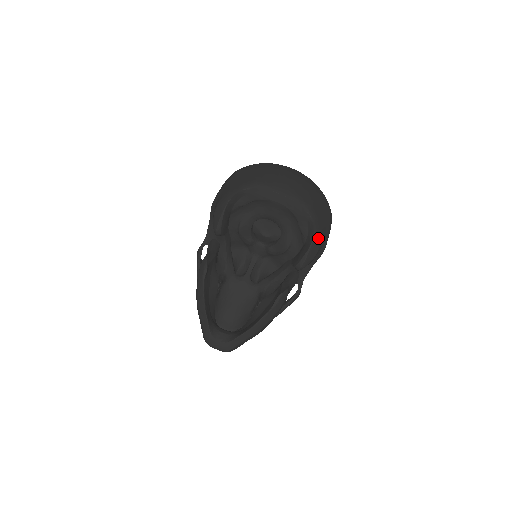
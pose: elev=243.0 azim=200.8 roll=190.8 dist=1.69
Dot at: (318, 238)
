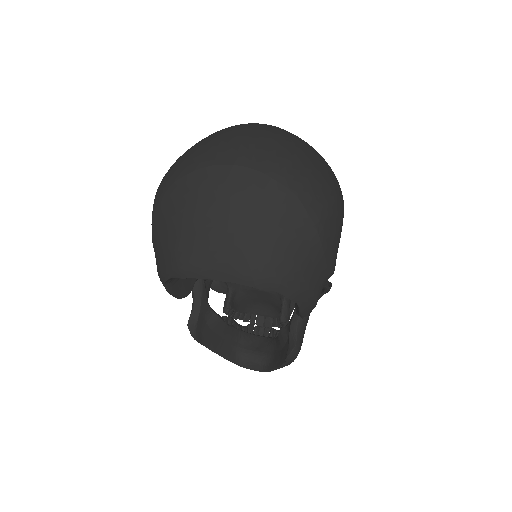
Dot at: (306, 298)
